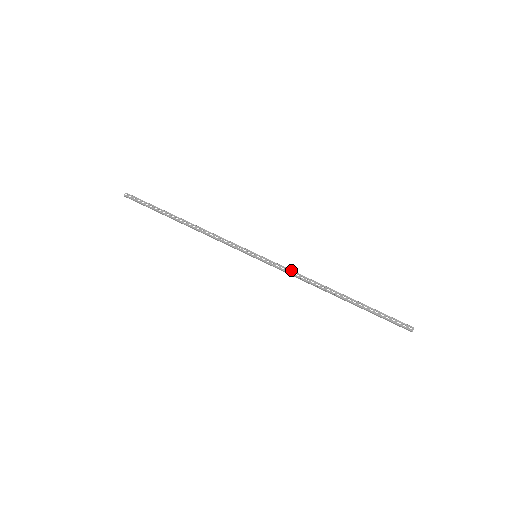
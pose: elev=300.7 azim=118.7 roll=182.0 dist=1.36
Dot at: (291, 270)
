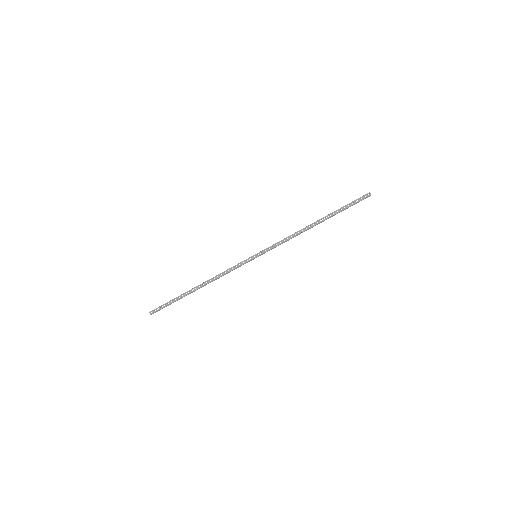
Dot at: (281, 240)
